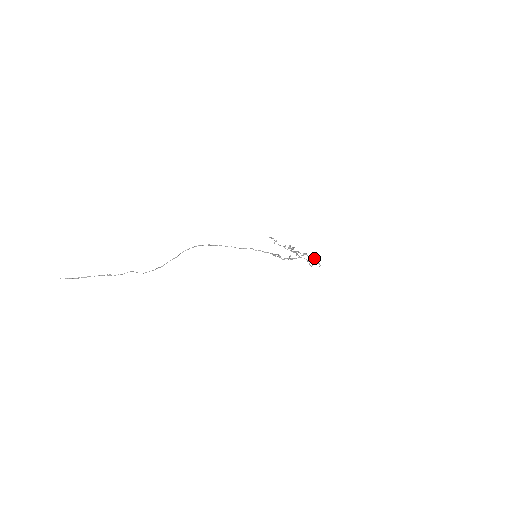
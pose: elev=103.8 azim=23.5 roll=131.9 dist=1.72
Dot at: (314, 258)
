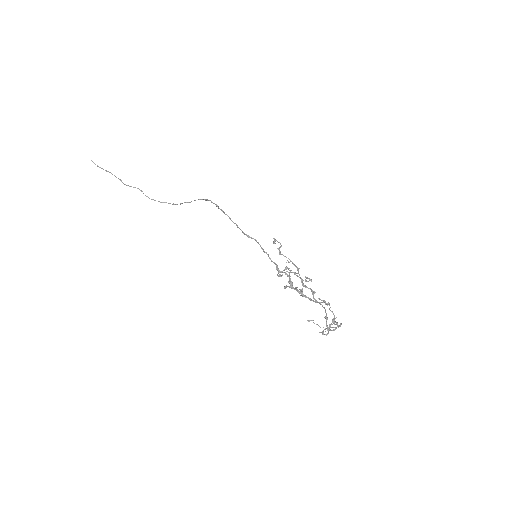
Dot at: (333, 318)
